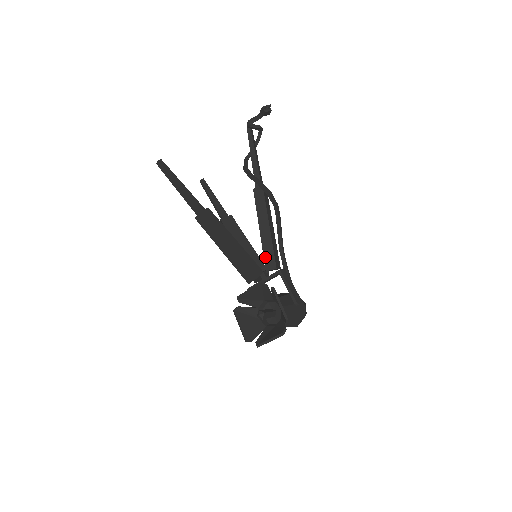
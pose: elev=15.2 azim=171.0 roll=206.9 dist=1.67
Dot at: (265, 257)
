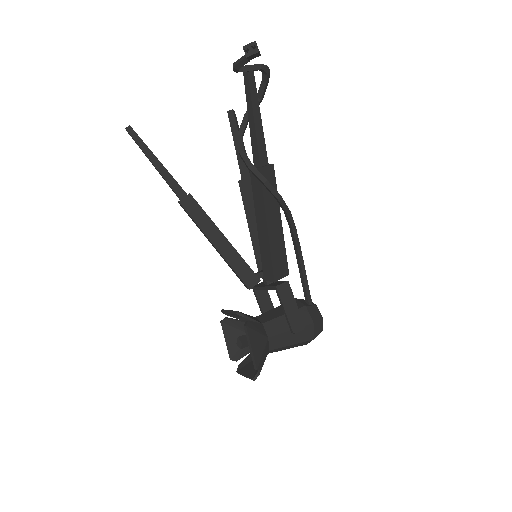
Dot at: (263, 263)
